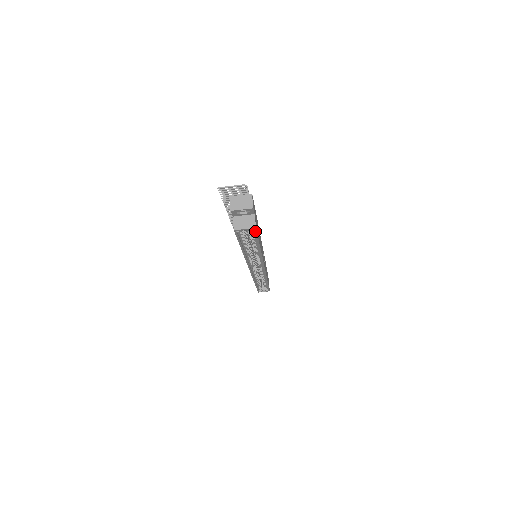
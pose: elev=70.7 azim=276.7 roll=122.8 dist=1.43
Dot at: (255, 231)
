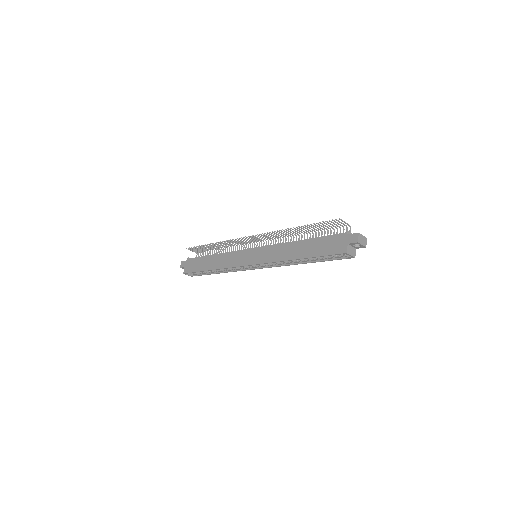
Dot at: (348, 258)
